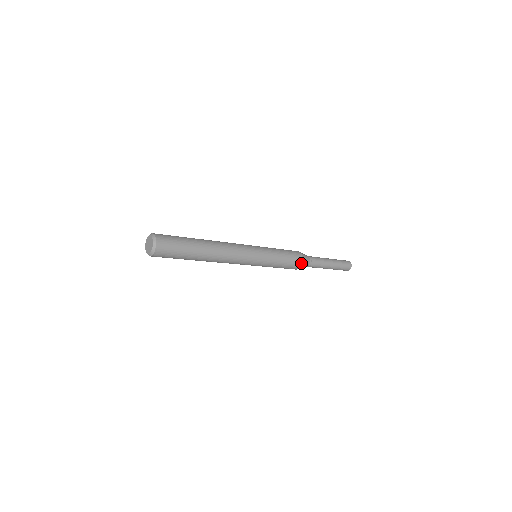
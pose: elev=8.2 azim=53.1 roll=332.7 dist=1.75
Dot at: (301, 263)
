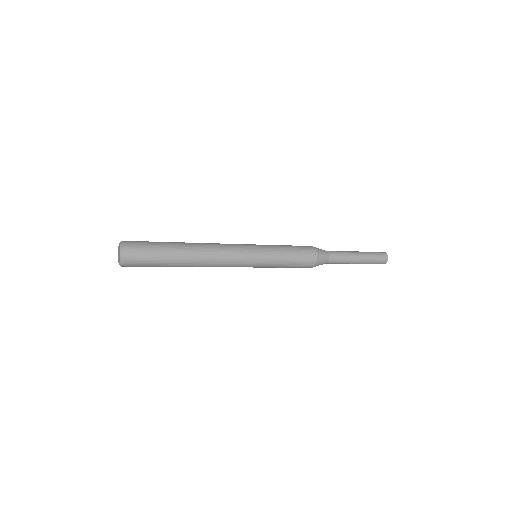
Dot at: (311, 267)
